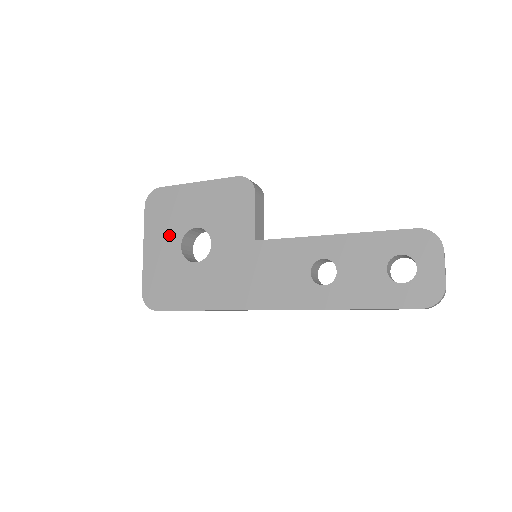
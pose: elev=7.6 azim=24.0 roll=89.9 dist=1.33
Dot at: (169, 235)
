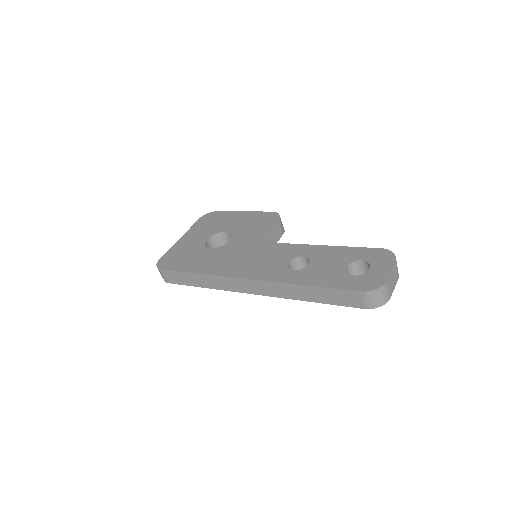
Dot at: (204, 233)
